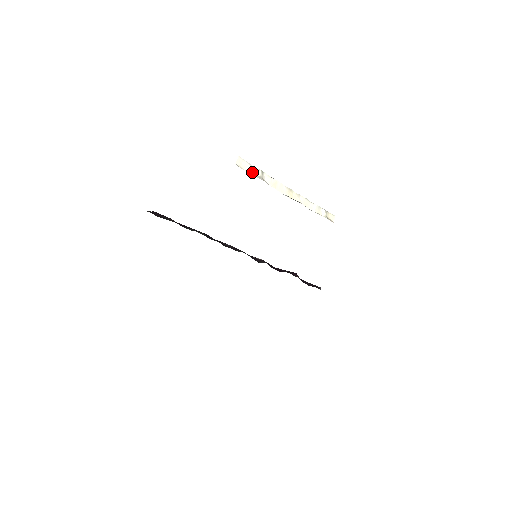
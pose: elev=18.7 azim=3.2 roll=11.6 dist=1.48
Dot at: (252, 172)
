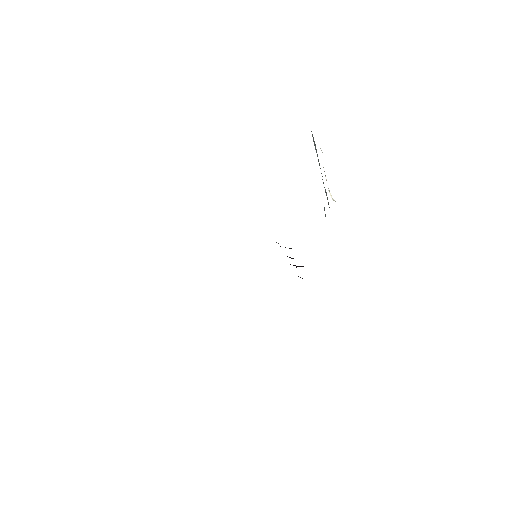
Dot at: occluded
